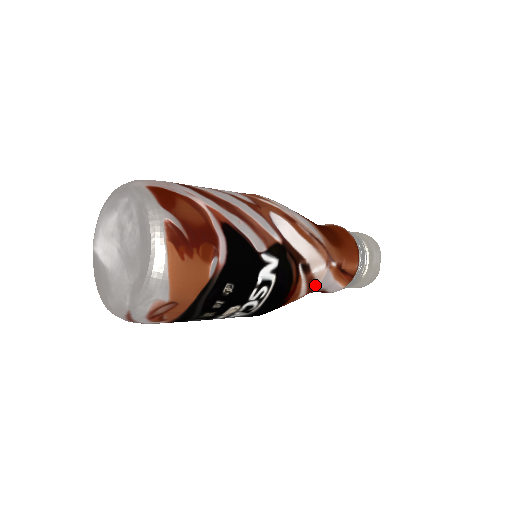
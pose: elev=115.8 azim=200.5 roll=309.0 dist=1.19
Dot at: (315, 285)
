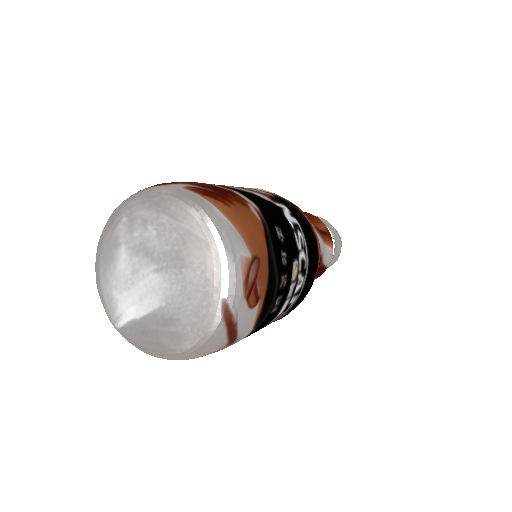
Dot at: occluded
